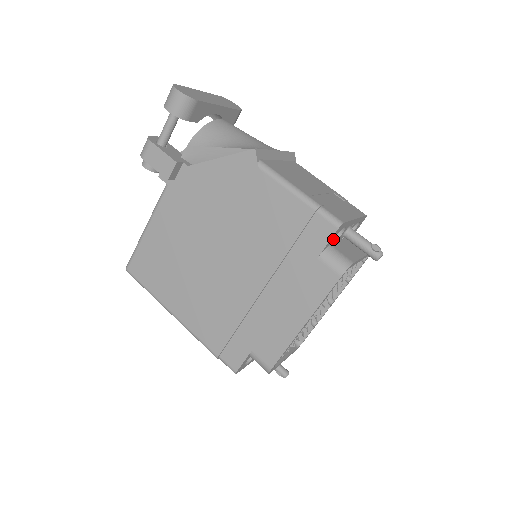
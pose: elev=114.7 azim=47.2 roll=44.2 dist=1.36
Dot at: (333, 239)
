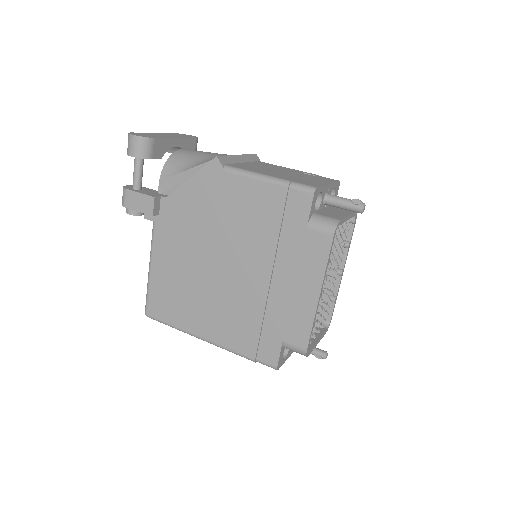
Dot at: (314, 207)
